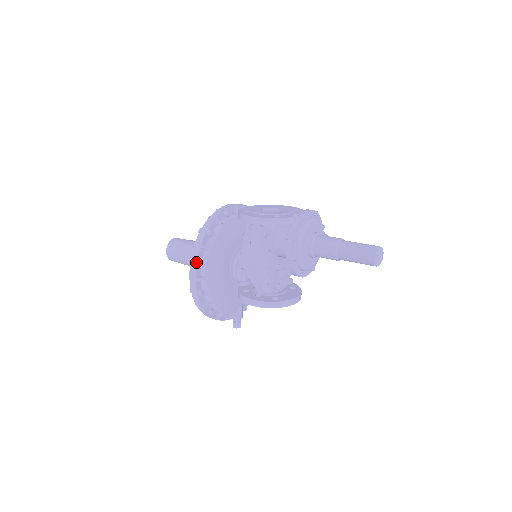
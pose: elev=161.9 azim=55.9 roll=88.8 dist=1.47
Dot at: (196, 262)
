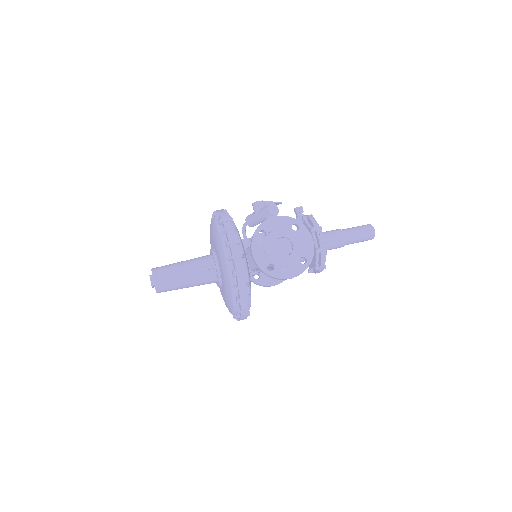
Dot at: occluded
